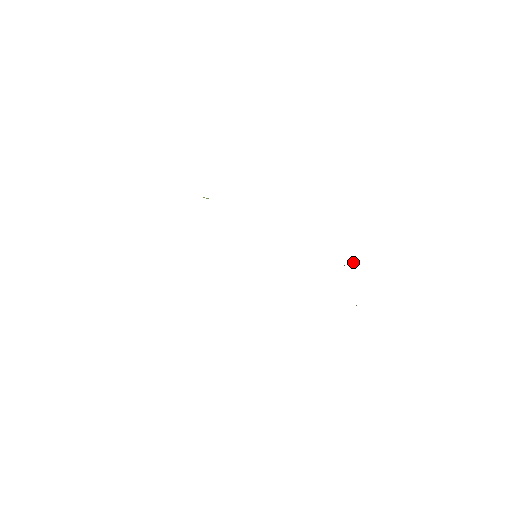
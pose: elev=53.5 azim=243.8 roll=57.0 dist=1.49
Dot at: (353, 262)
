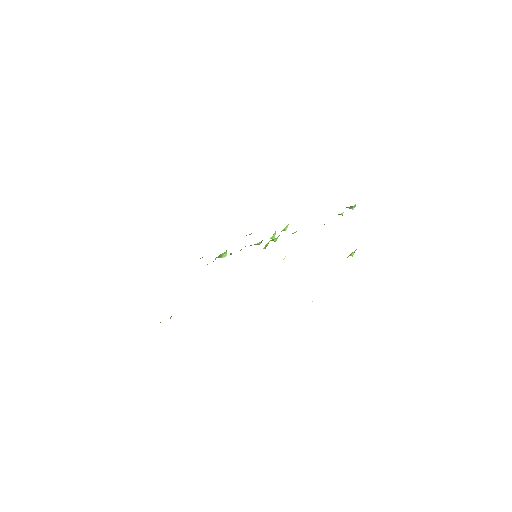
Dot at: (352, 209)
